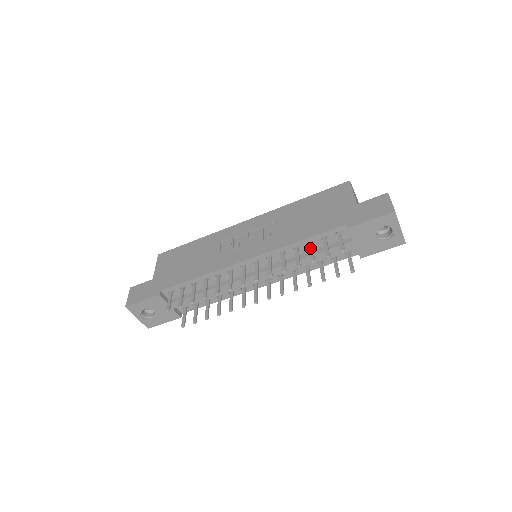
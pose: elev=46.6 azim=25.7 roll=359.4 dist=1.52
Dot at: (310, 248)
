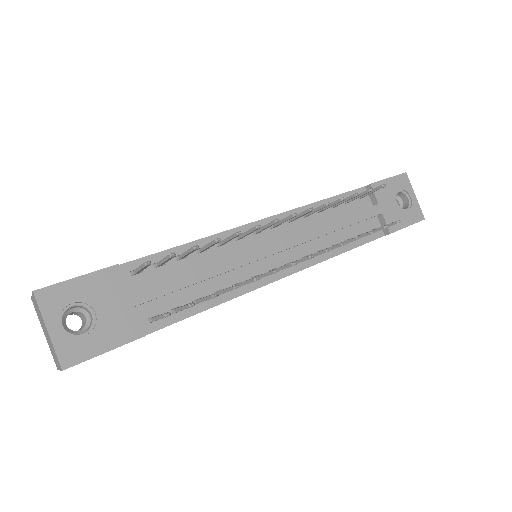
Dot at: occluded
